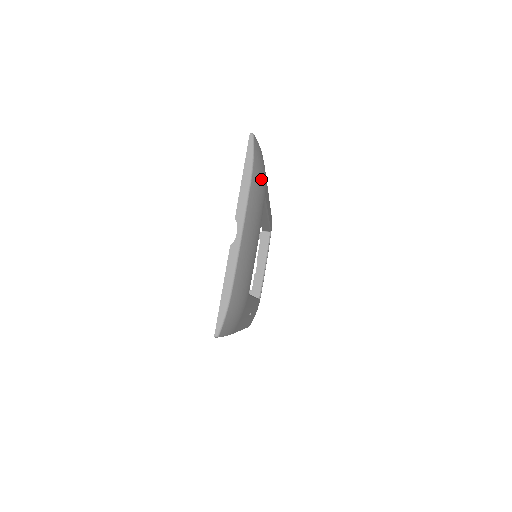
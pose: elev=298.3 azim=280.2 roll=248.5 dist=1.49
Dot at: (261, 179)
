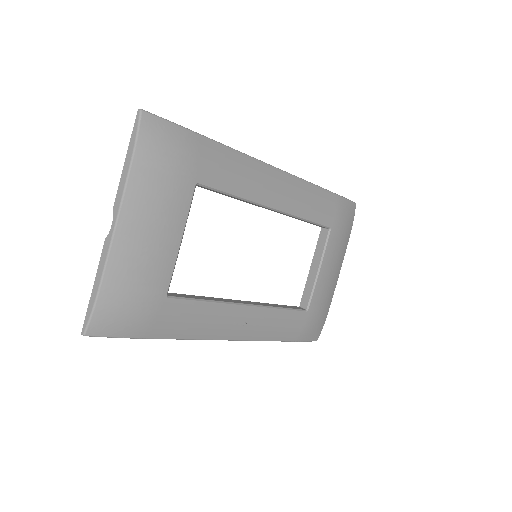
Dot at: (165, 162)
